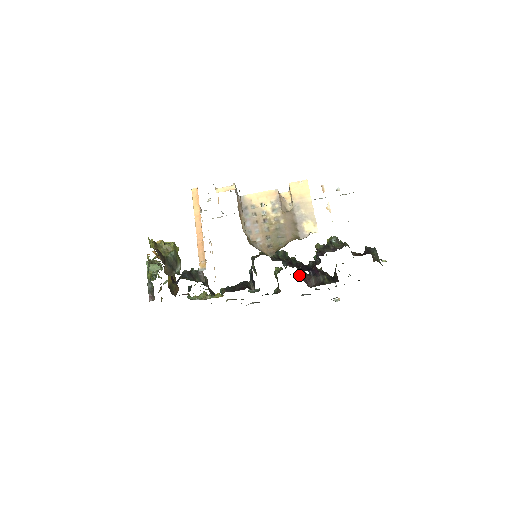
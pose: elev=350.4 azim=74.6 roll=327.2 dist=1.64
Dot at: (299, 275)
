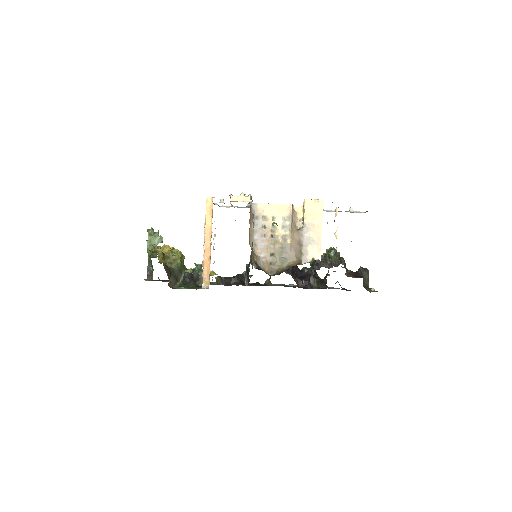
Dot at: occluded
